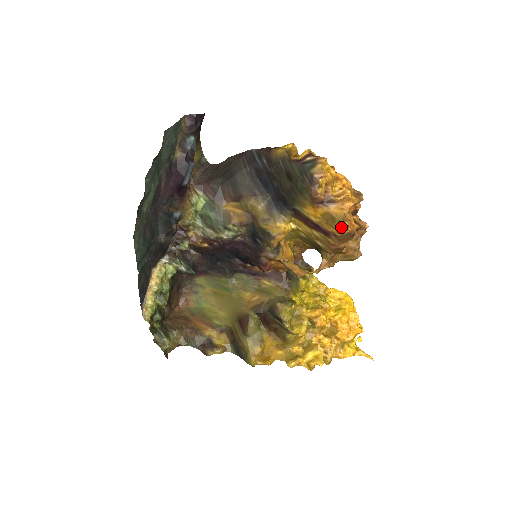
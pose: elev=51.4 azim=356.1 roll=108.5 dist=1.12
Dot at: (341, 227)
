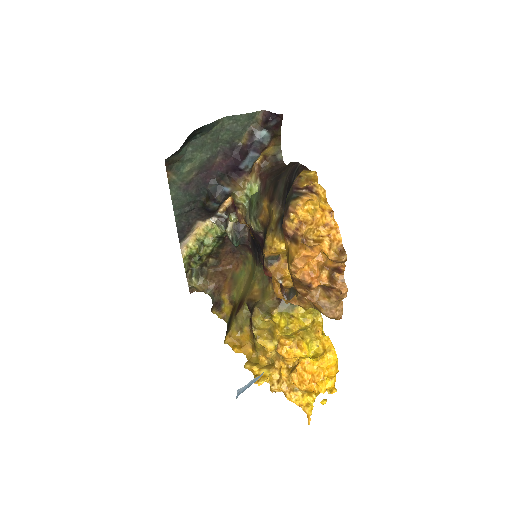
Dot at: (290, 269)
